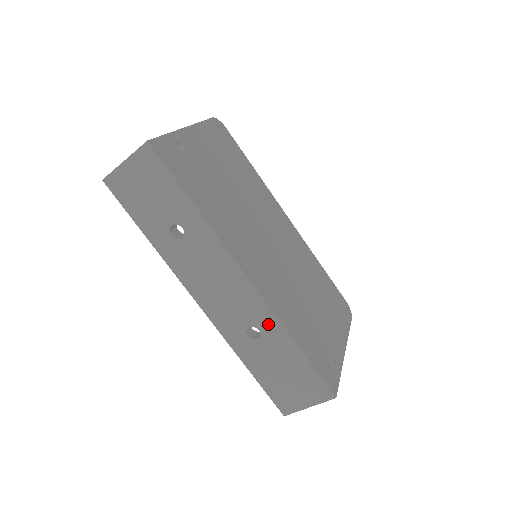
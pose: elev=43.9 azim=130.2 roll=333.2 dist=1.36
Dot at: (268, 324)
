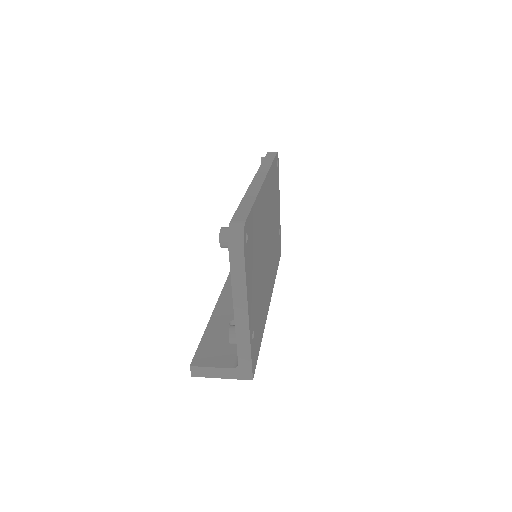
Dot at: occluded
